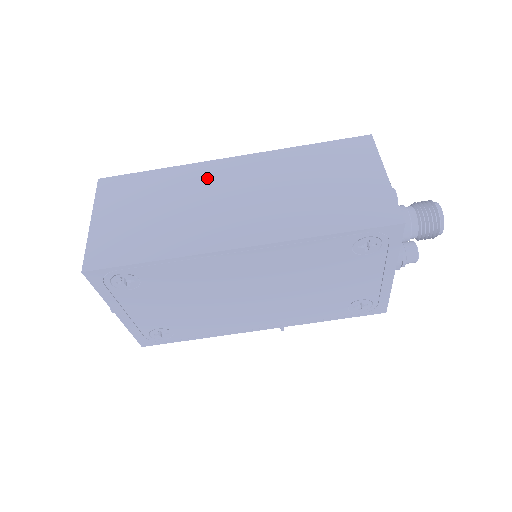
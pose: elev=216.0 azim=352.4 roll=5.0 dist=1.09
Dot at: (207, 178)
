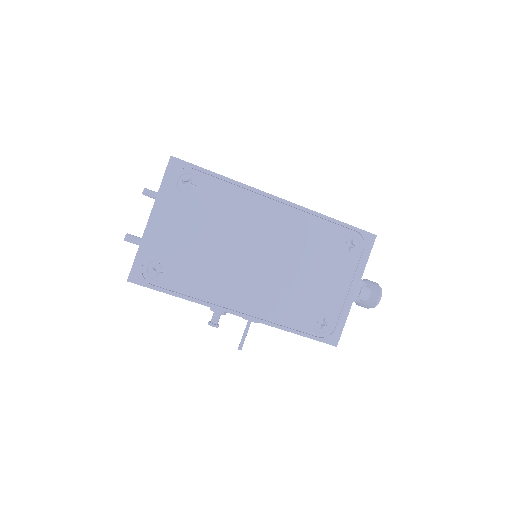
Dot at: occluded
